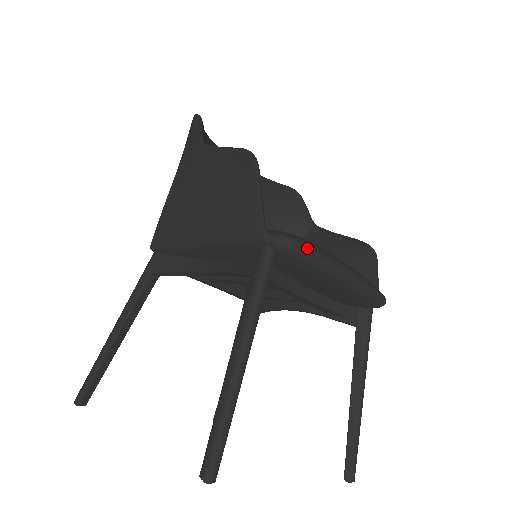
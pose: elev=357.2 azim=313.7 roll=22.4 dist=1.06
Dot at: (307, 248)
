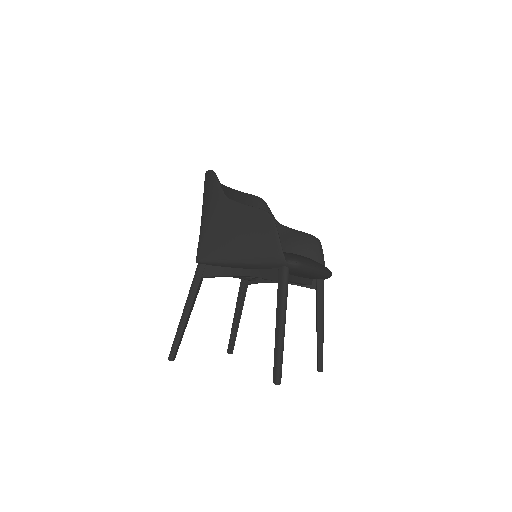
Dot at: (305, 264)
